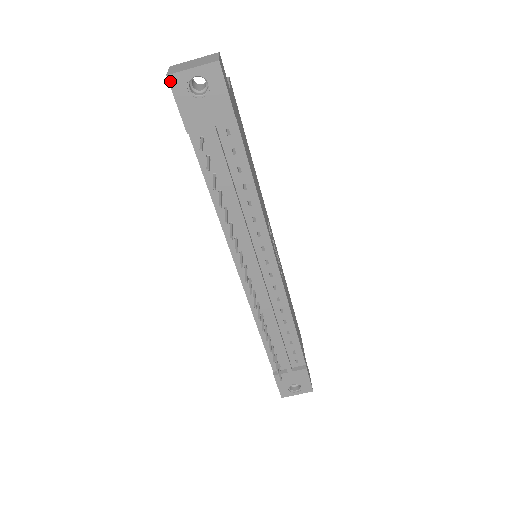
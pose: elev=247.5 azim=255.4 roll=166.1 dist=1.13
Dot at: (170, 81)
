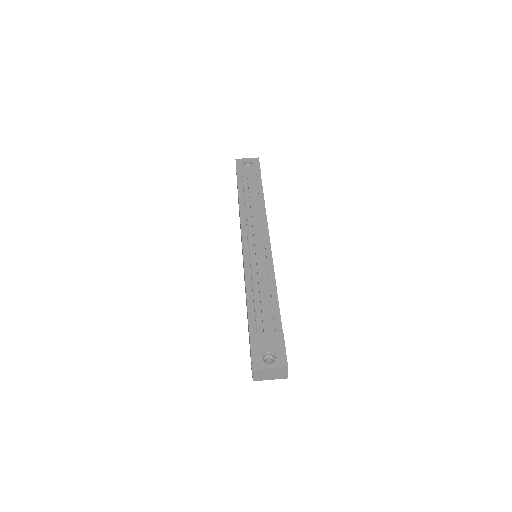
Dot at: (236, 161)
